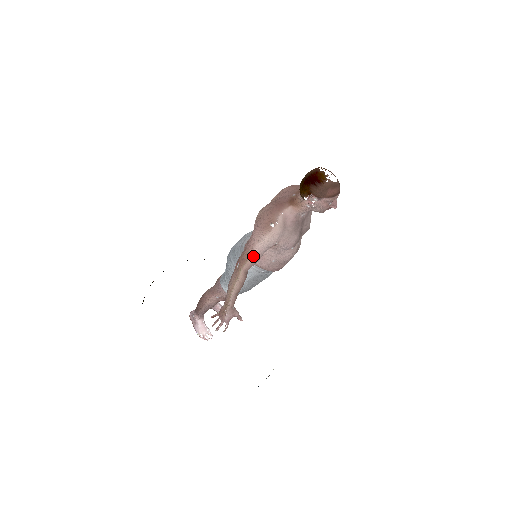
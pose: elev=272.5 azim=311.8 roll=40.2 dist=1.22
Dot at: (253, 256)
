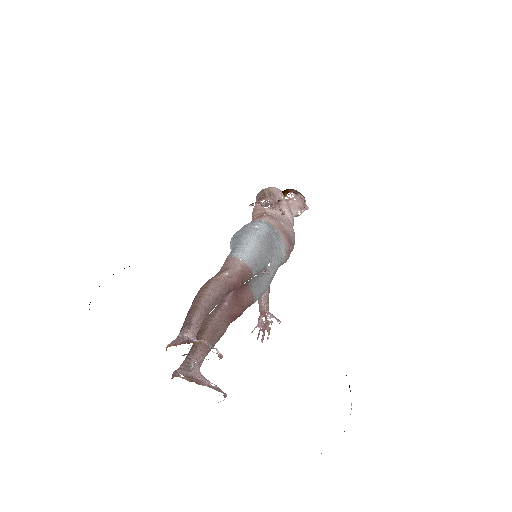
Dot at: (270, 191)
